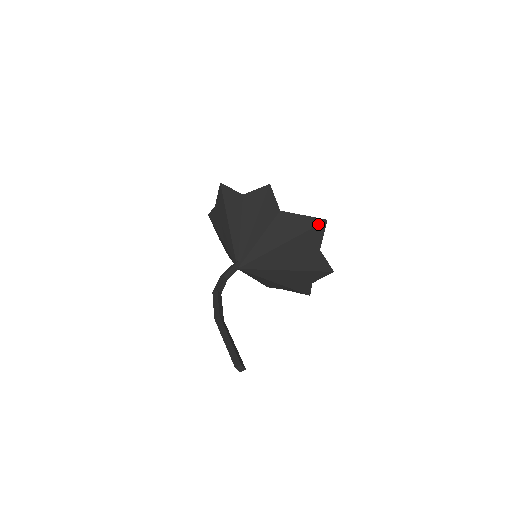
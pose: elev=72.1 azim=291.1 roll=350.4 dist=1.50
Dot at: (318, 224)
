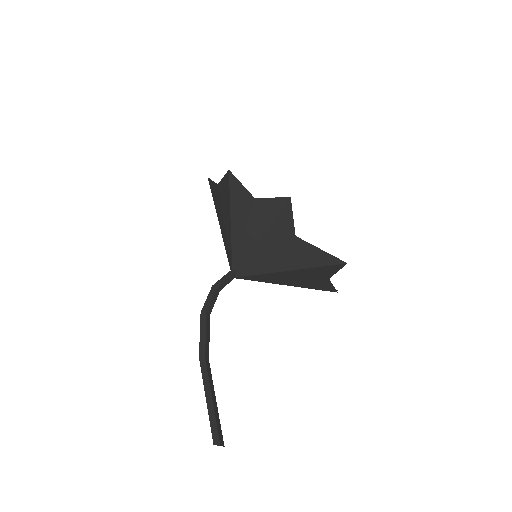
Dot at: (335, 264)
